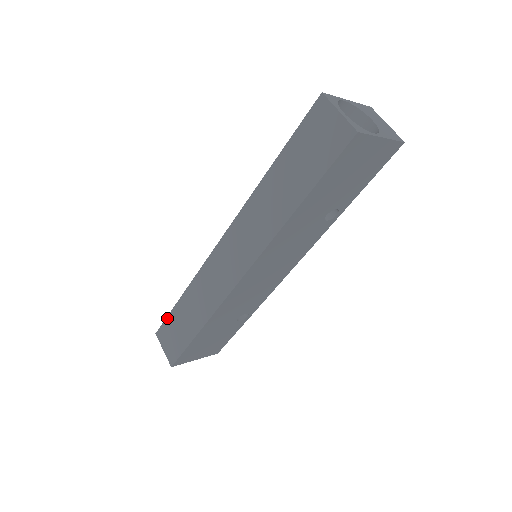
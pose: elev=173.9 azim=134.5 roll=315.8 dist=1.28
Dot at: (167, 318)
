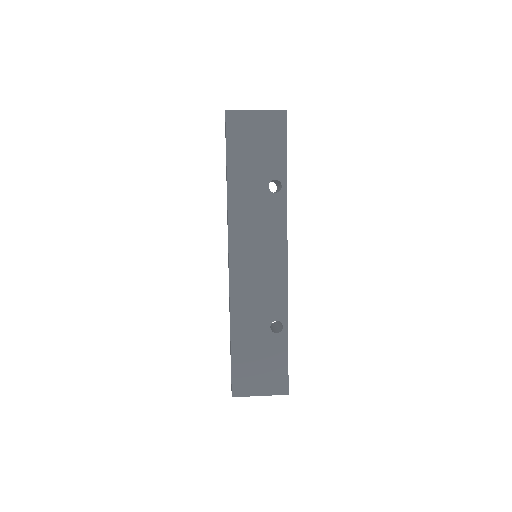
Dot at: occluded
